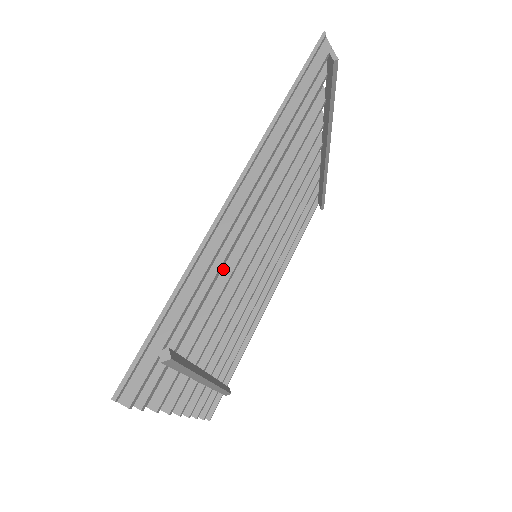
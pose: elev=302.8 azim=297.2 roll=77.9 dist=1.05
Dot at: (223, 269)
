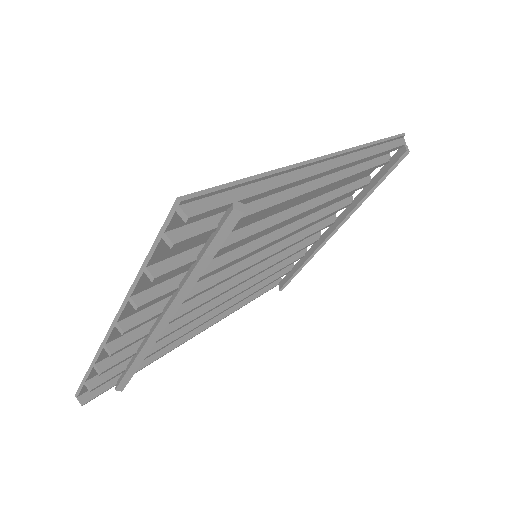
Dot at: (264, 220)
